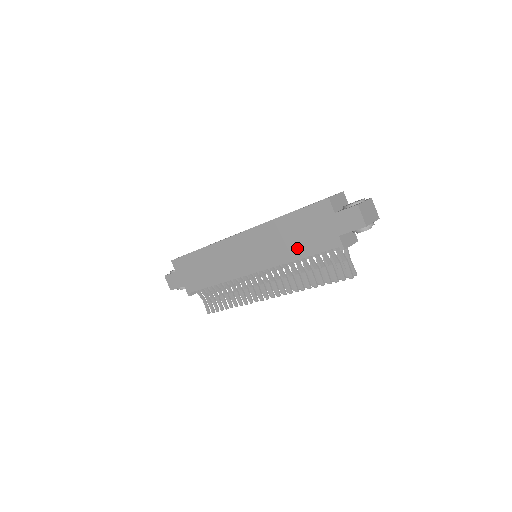
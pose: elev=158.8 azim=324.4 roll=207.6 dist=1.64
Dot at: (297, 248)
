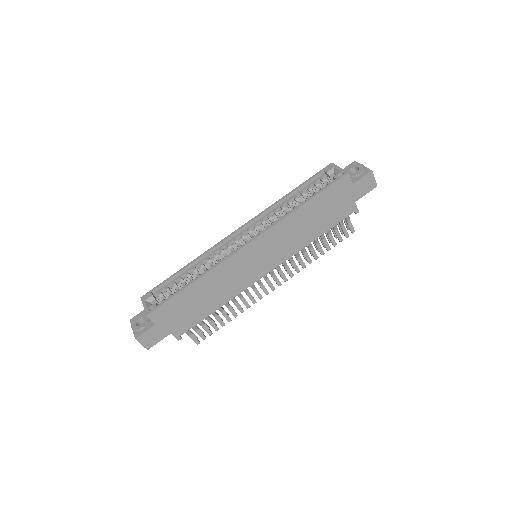
Dot at: (317, 228)
